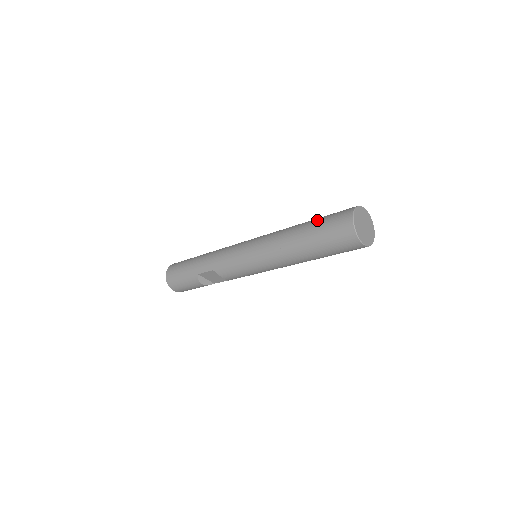
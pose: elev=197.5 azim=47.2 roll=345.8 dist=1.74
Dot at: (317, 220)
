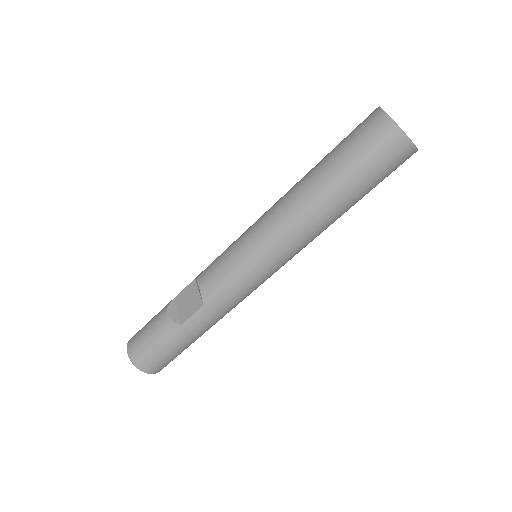
Dot at: occluded
